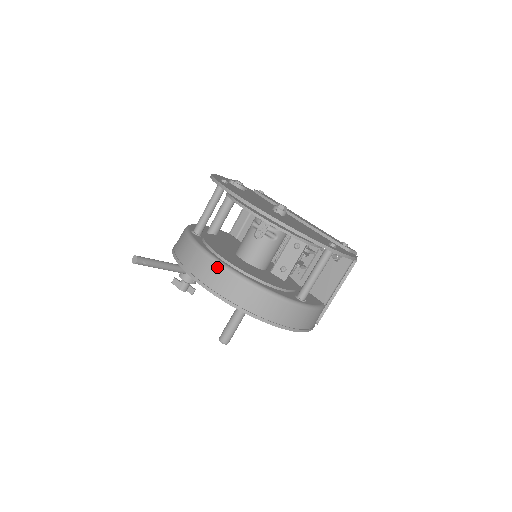
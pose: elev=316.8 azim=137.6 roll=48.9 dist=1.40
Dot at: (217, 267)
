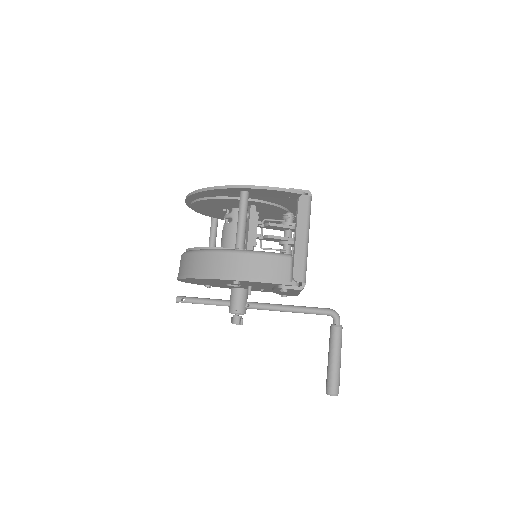
Dot at: occluded
